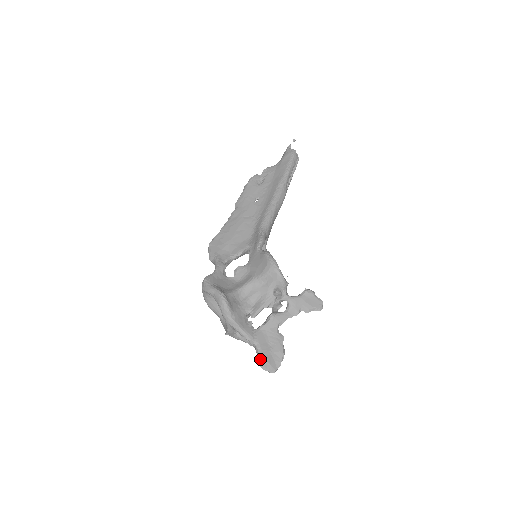
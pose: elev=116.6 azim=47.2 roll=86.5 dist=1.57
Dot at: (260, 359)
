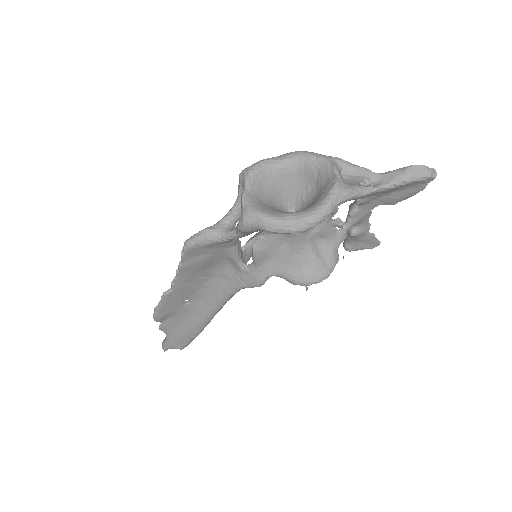
Dot at: (404, 167)
